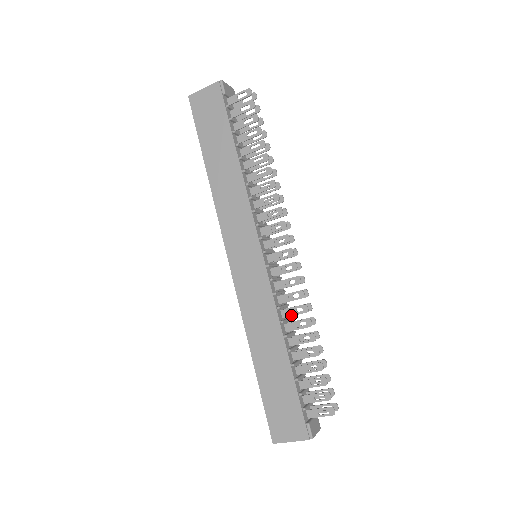
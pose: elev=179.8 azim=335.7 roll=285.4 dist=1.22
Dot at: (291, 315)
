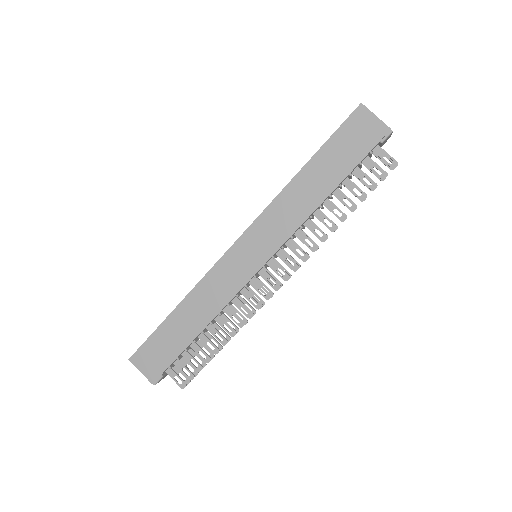
Dot at: (230, 316)
